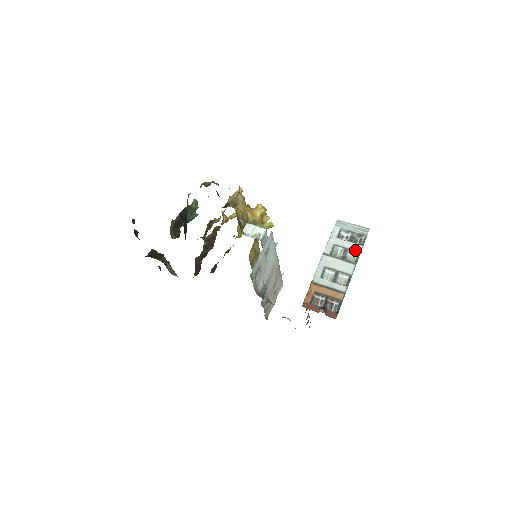
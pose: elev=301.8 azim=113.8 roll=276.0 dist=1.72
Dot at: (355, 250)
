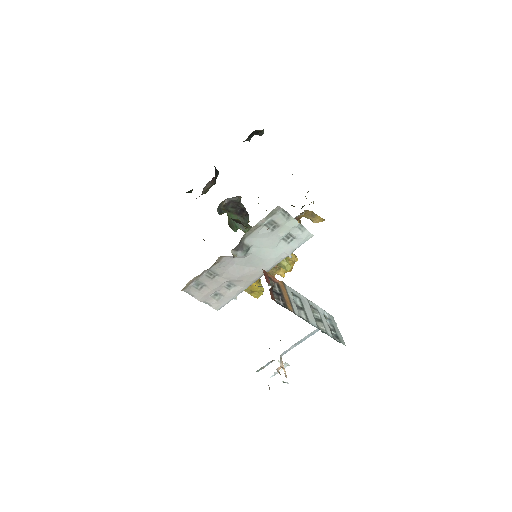
Dot at: (326, 329)
